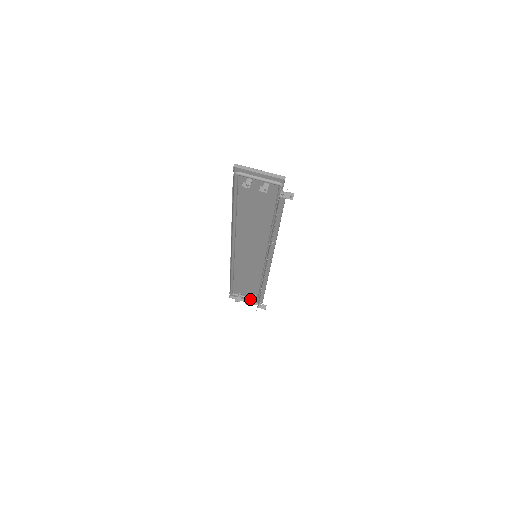
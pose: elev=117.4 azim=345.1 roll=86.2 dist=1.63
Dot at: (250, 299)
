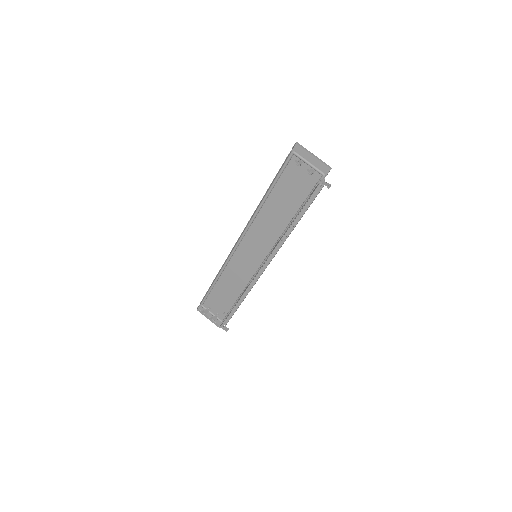
Dot at: (216, 316)
